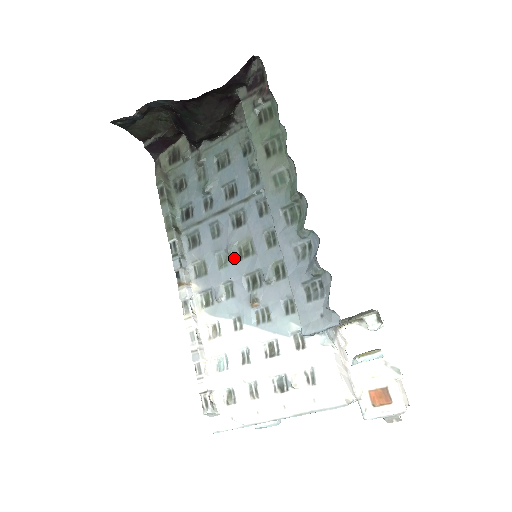
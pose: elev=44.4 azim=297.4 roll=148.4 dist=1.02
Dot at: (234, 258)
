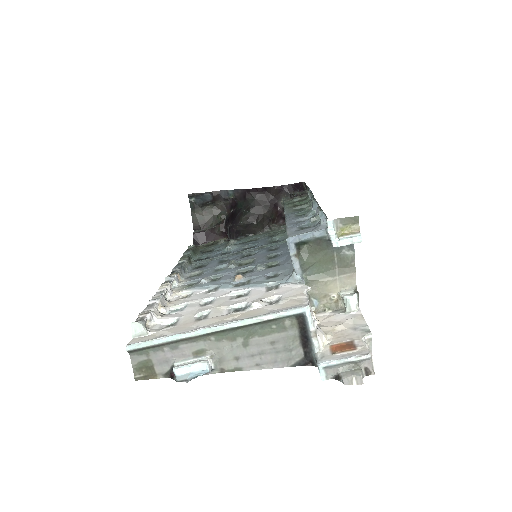
Dot at: (233, 264)
